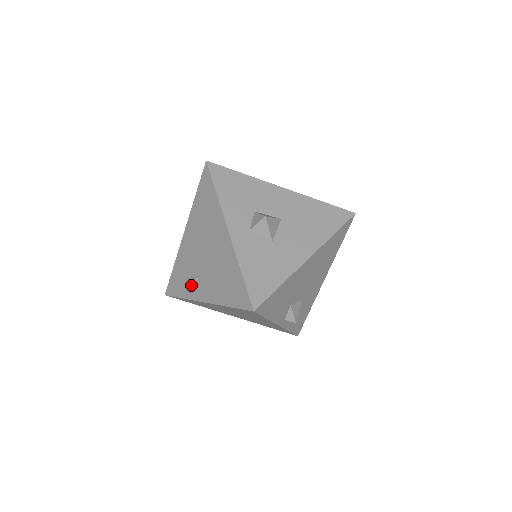
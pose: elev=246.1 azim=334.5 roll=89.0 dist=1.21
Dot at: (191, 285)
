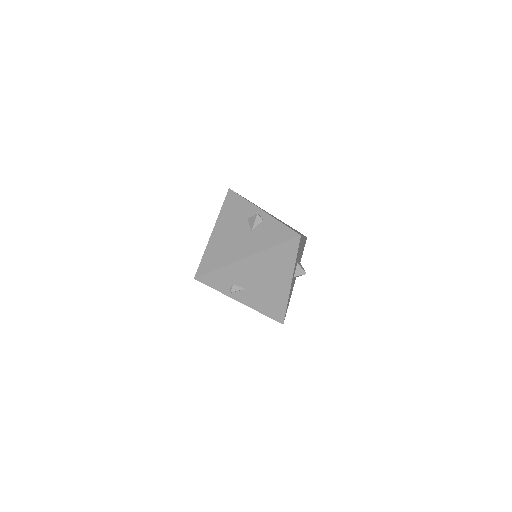
Dot at: (236, 291)
